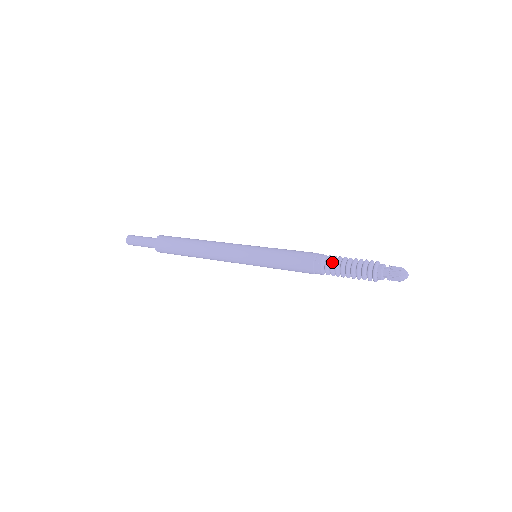
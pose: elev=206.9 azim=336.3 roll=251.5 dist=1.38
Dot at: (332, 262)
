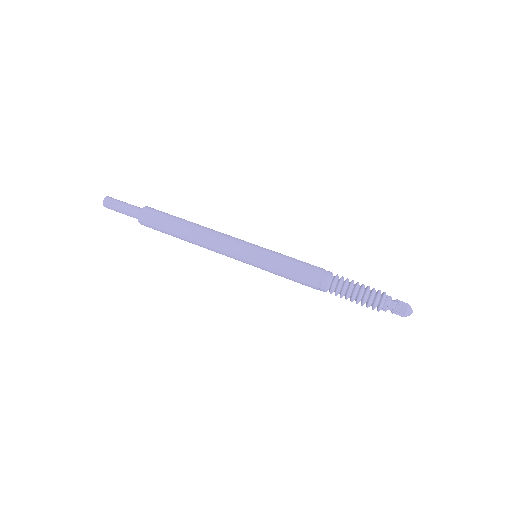
Dot at: (338, 288)
